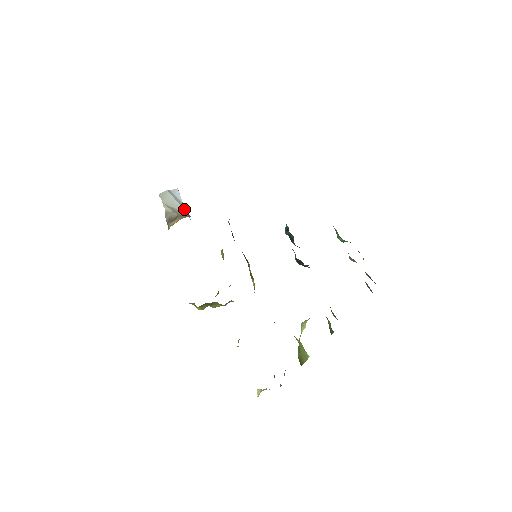
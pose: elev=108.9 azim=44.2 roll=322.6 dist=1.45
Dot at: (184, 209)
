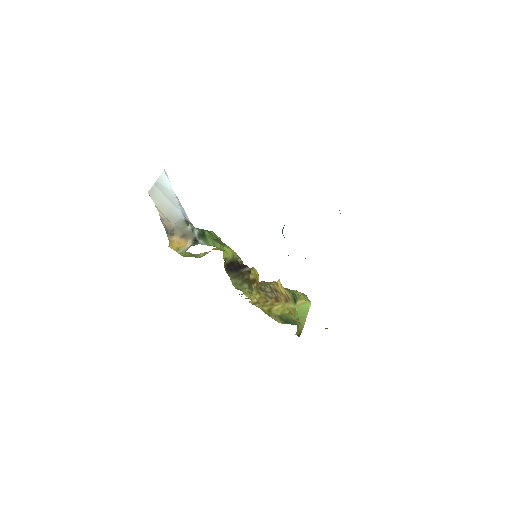
Dot at: (177, 208)
